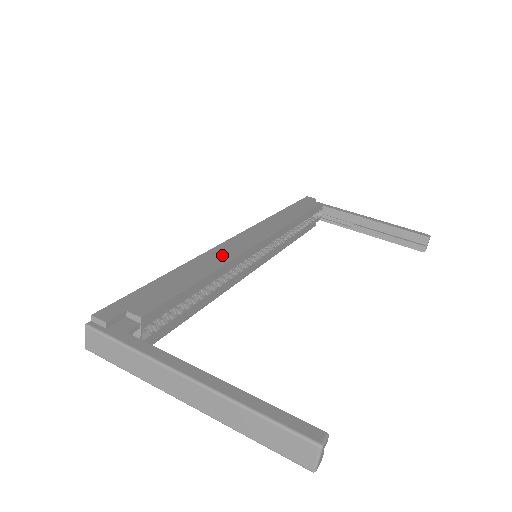
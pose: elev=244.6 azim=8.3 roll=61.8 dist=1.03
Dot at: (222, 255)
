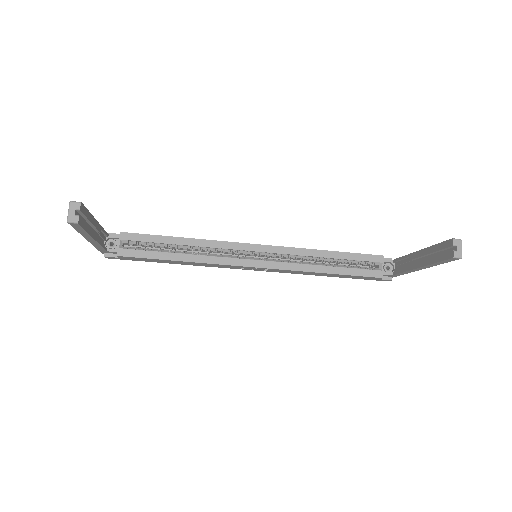
Dot at: occluded
